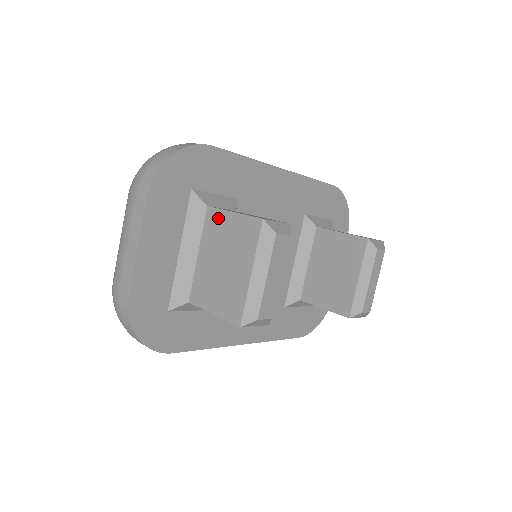
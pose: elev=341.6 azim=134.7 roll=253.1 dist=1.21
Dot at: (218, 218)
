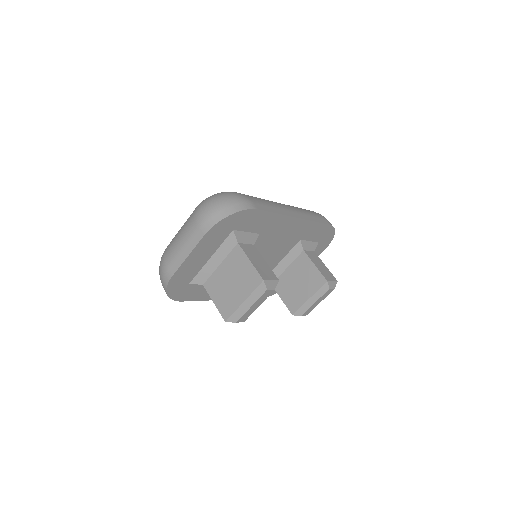
Dot at: (241, 256)
